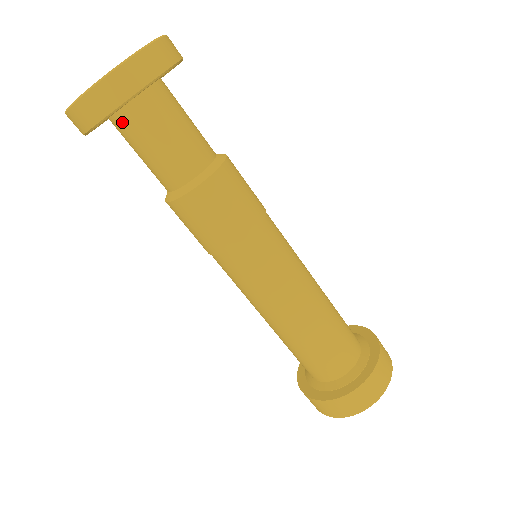
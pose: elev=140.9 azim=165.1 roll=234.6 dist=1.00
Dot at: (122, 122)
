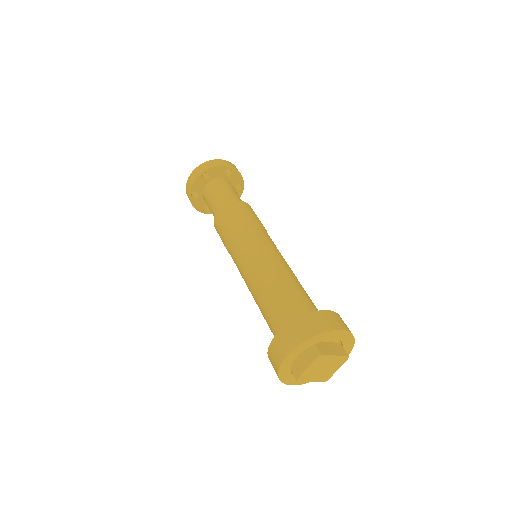
Dot at: (205, 192)
